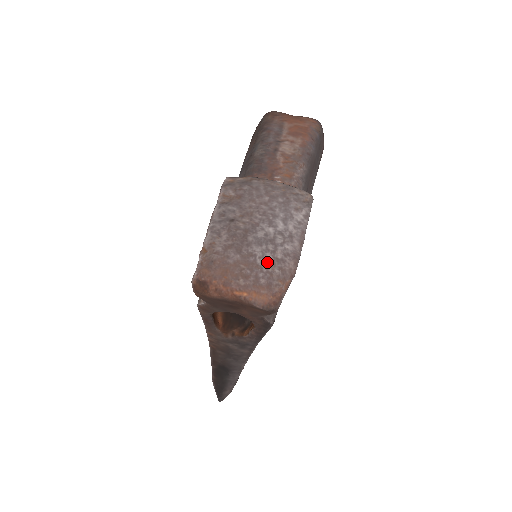
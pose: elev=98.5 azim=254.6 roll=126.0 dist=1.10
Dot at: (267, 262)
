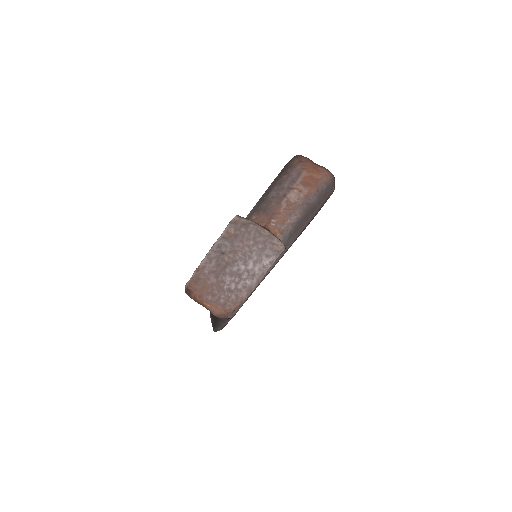
Dot at: (230, 289)
